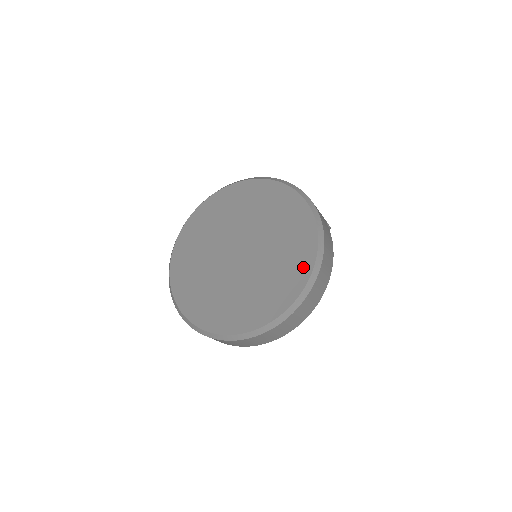
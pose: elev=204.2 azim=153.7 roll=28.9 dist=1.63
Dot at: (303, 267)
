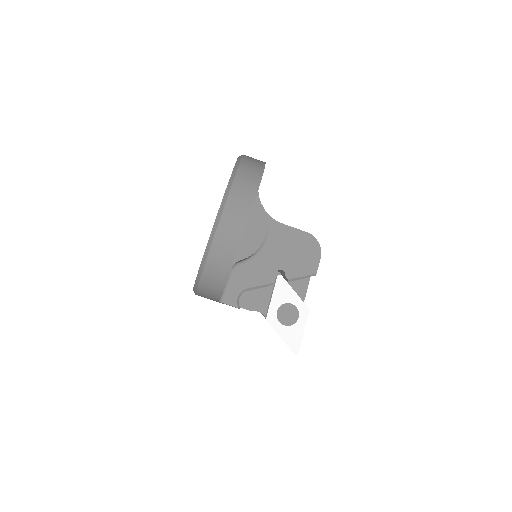
Dot at: occluded
